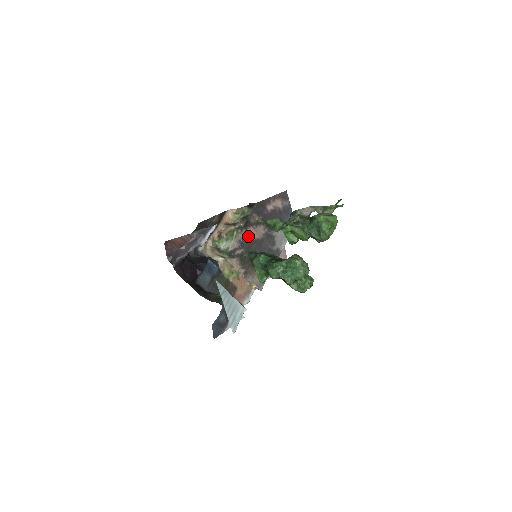
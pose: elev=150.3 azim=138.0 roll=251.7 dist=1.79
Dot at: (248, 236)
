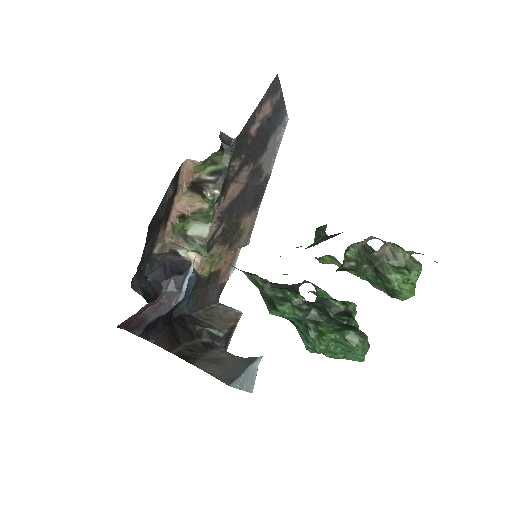
Dot at: (228, 200)
